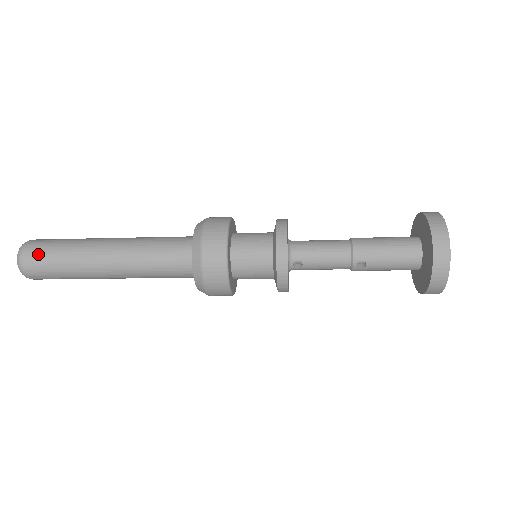
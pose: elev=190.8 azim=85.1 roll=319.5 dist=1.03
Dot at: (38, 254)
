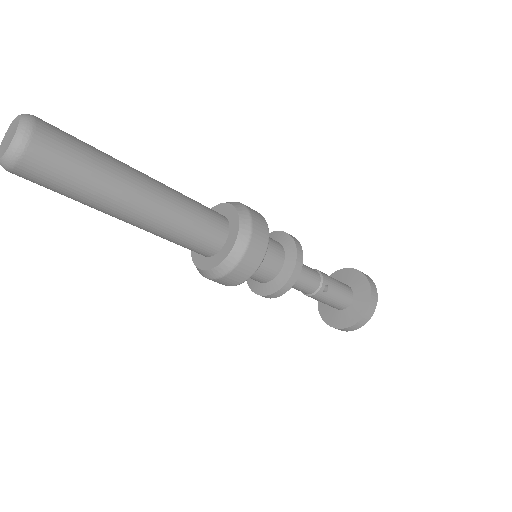
Dot at: (60, 134)
